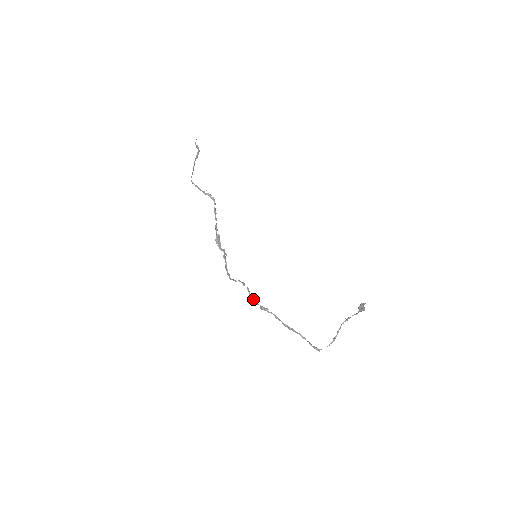
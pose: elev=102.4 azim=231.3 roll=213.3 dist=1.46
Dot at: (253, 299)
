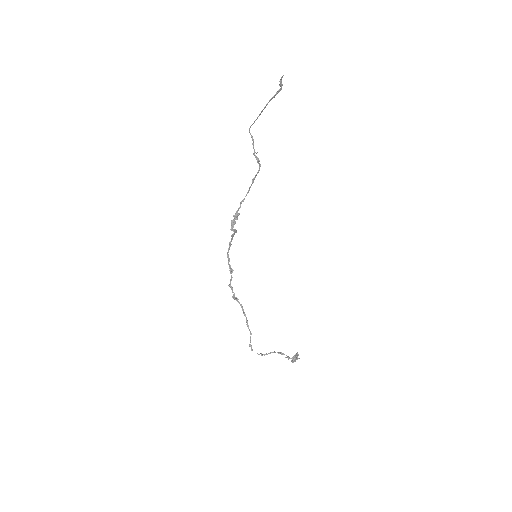
Dot at: (231, 287)
